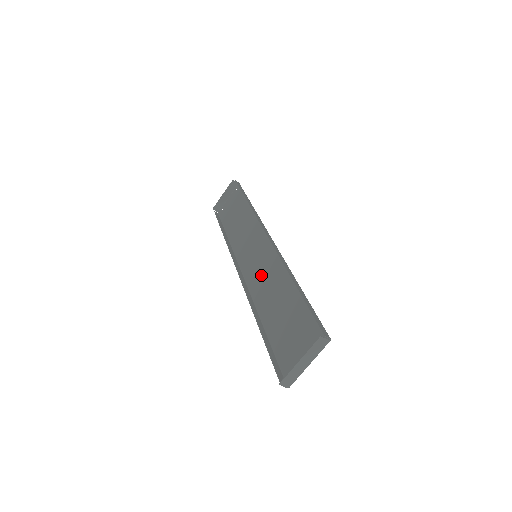
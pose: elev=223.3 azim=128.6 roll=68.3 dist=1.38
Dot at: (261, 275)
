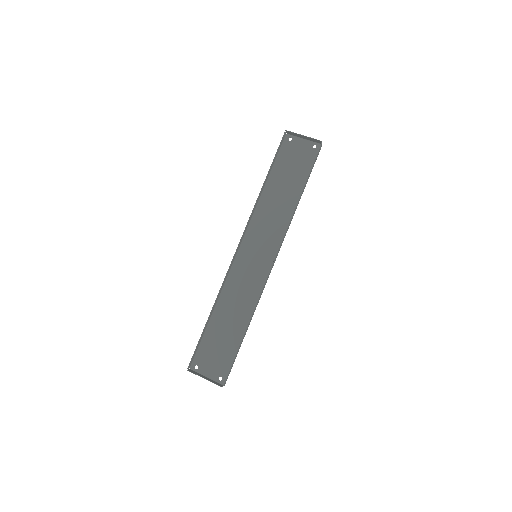
Dot at: (243, 278)
